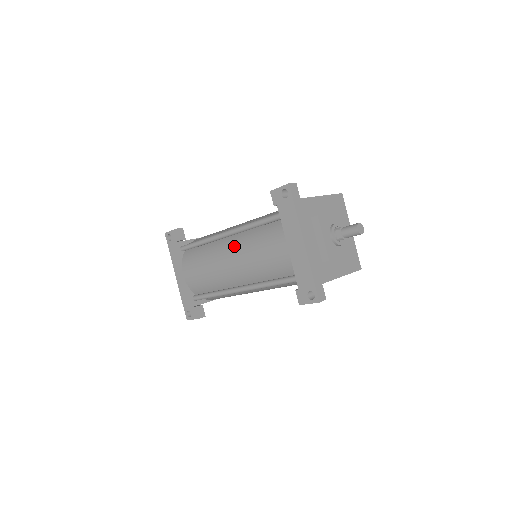
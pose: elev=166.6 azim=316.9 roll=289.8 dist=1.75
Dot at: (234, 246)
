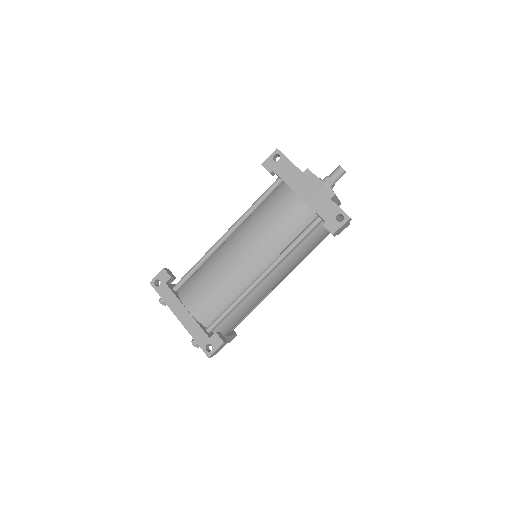
Dot at: (240, 237)
